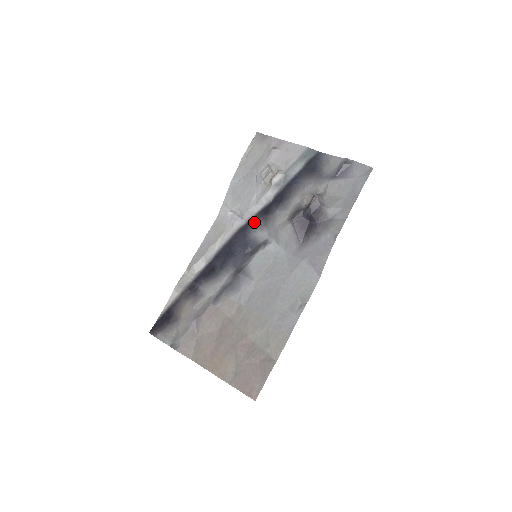
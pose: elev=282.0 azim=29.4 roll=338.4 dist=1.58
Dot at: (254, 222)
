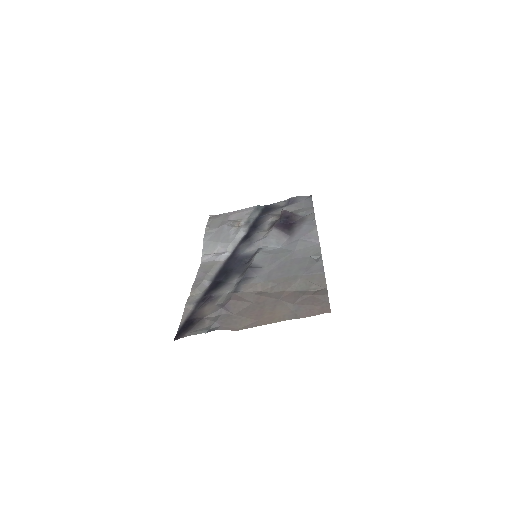
Dot at: (239, 248)
